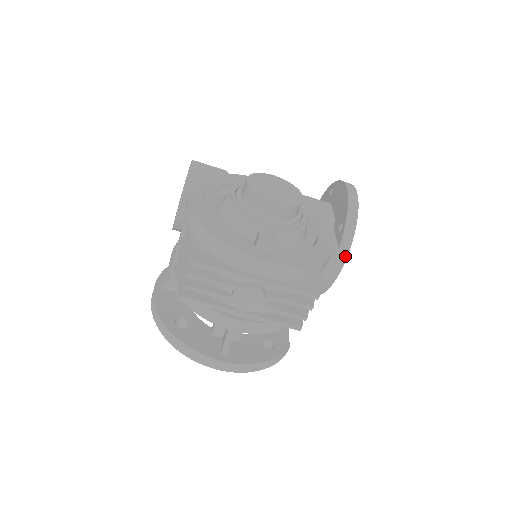
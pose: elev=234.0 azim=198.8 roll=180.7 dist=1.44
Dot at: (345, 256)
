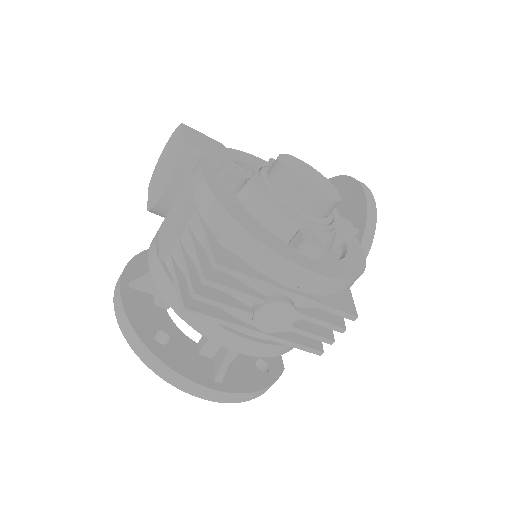
Dot at: occluded
